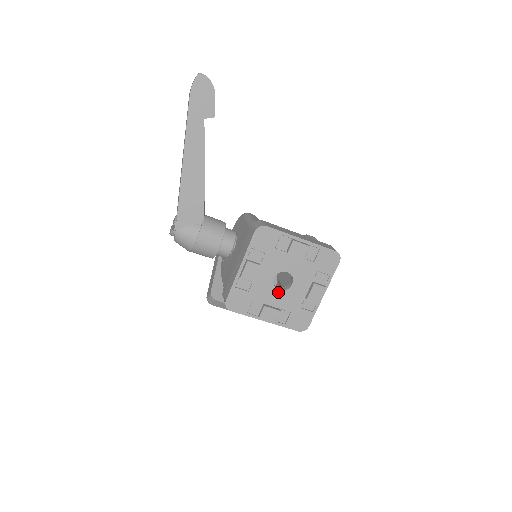
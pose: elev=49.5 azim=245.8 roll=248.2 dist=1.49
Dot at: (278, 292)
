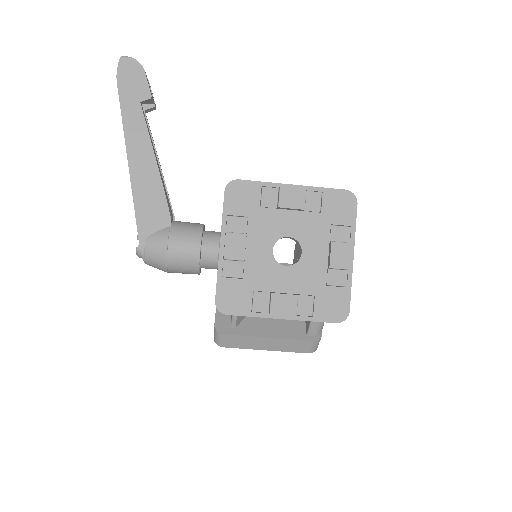
Dot at: (285, 269)
